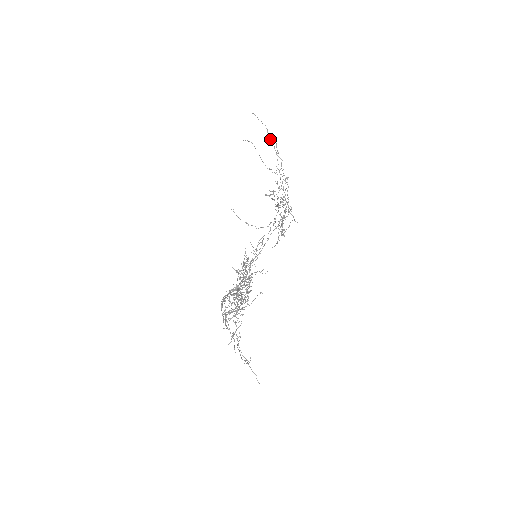
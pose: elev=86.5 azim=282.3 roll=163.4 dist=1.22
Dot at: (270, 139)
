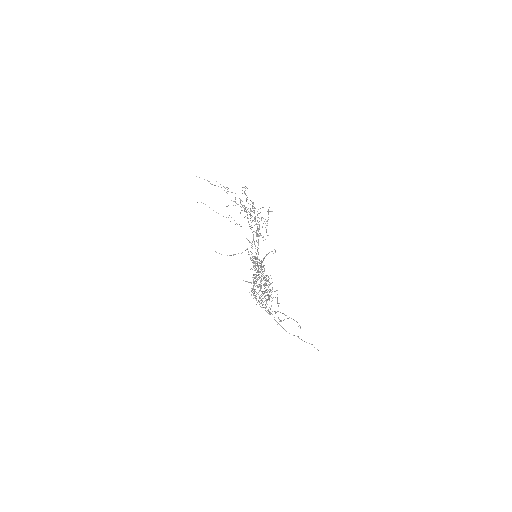
Dot at: occluded
